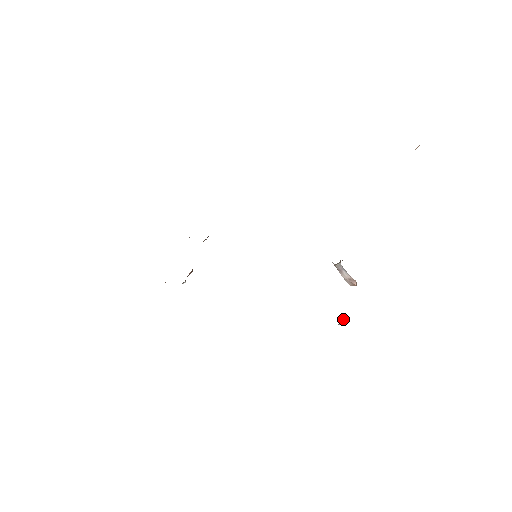
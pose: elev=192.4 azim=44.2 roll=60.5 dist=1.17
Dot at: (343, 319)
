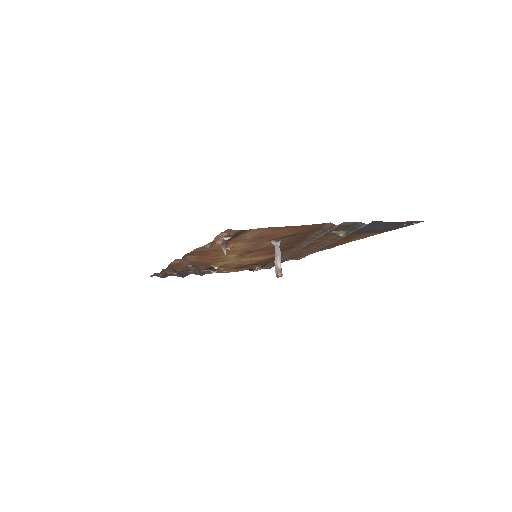
Dot at: (226, 241)
